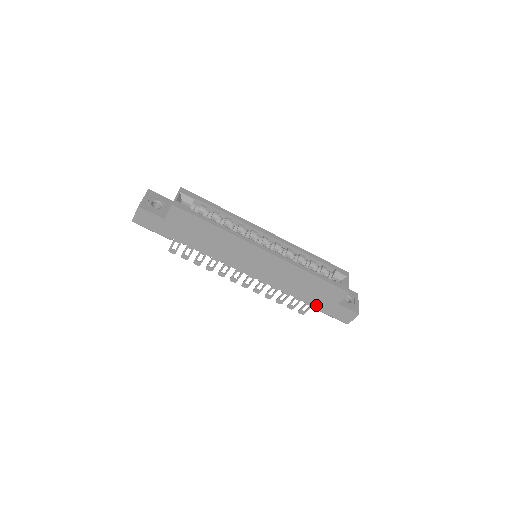
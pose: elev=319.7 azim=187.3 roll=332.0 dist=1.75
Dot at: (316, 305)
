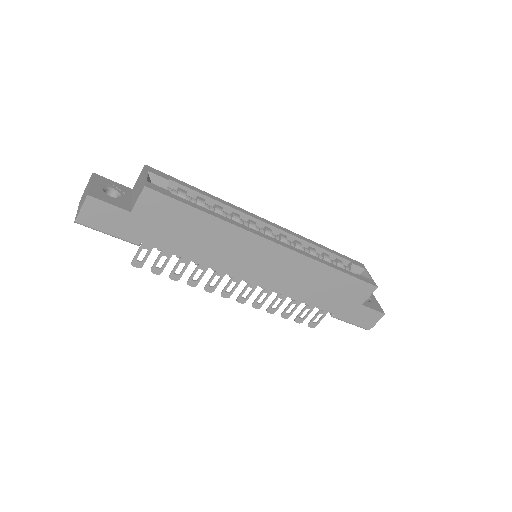
Dot at: (335, 311)
